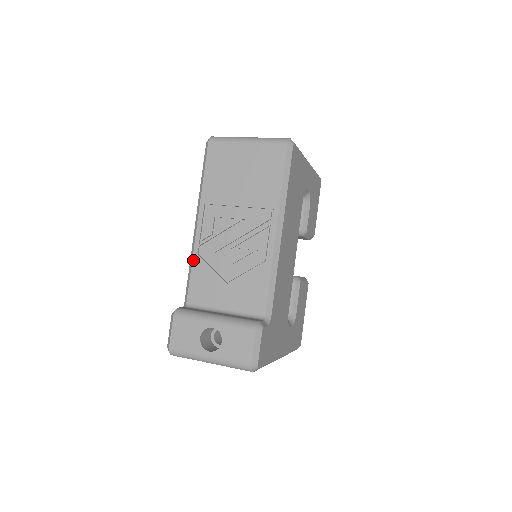
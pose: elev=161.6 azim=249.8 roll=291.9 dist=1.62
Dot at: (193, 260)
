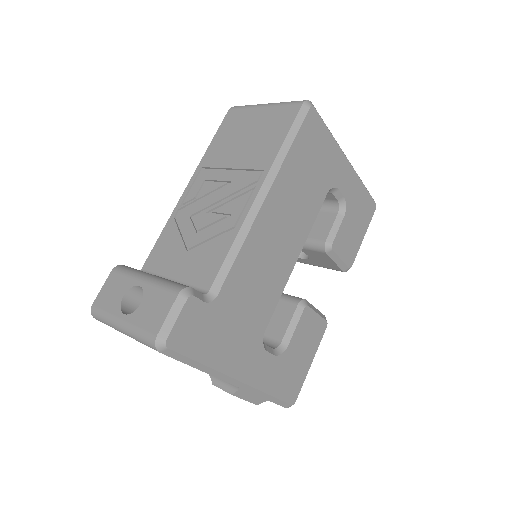
Dot at: (167, 223)
